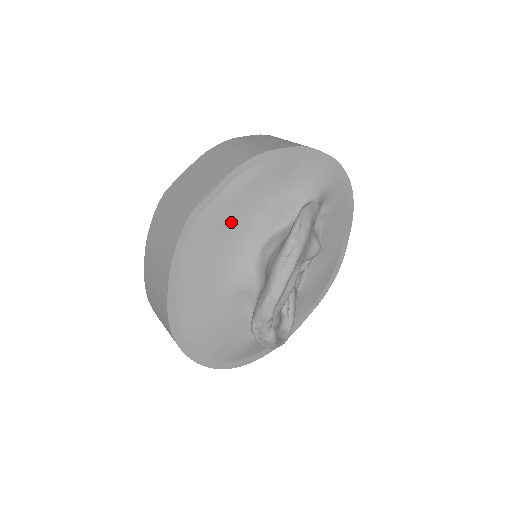
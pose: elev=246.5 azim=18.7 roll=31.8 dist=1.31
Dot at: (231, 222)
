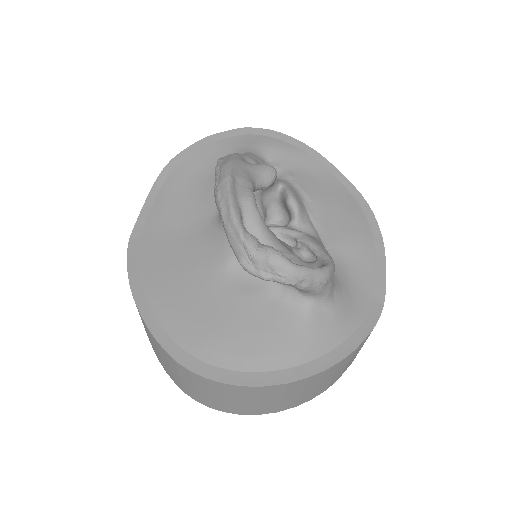
Dot at: (176, 224)
